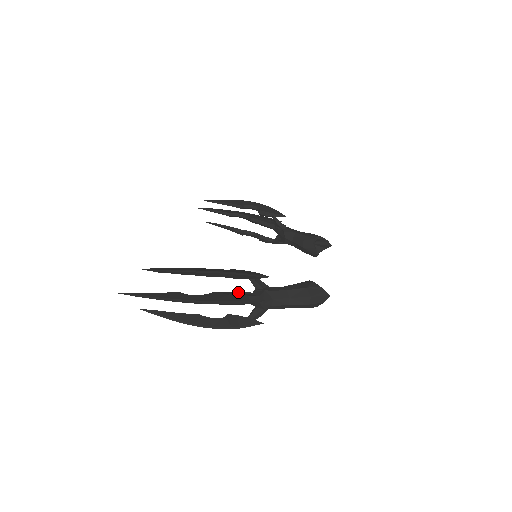
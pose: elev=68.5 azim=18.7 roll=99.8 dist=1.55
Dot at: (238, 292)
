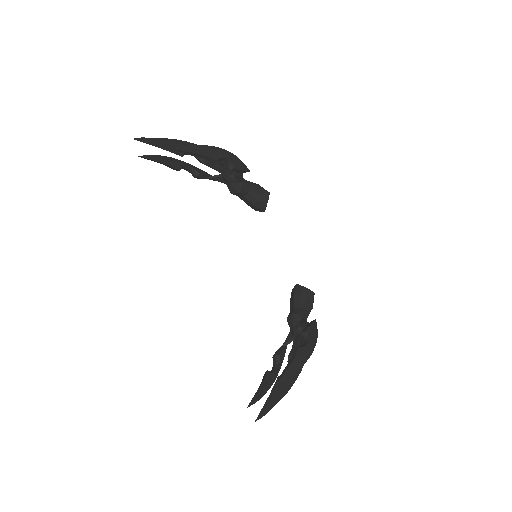
Dot at: (299, 342)
